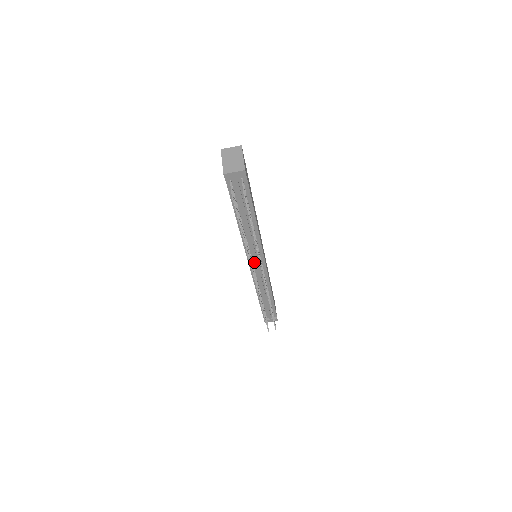
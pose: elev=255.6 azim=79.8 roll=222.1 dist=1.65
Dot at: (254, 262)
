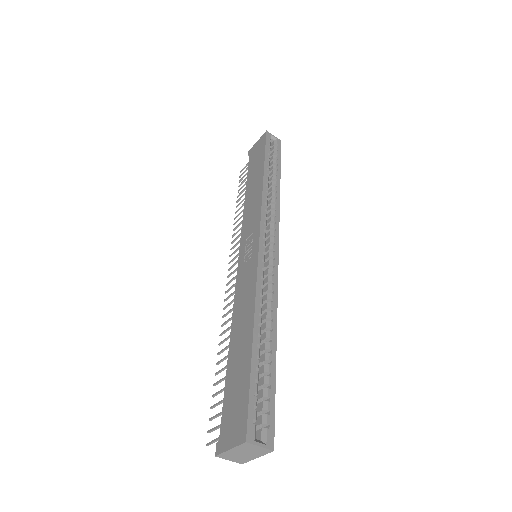
Dot at: occluded
